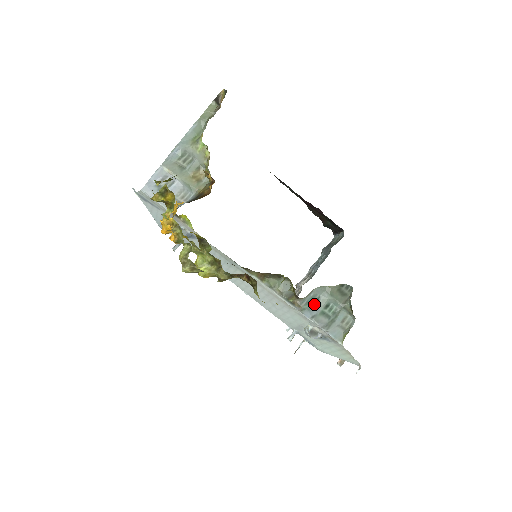
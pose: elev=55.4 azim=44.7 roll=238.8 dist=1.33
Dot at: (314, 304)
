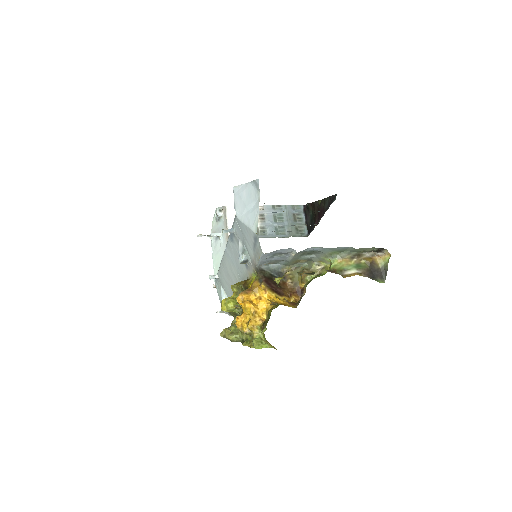
Dot at: occluded
